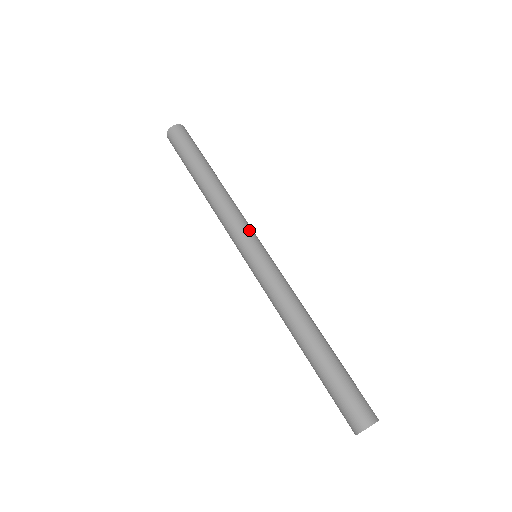
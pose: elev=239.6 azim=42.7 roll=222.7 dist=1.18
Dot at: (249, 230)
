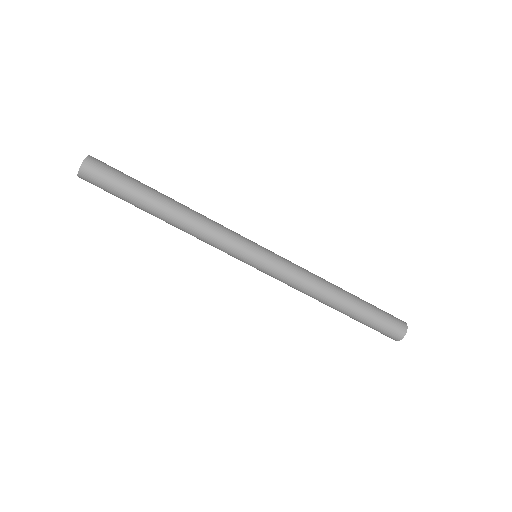
Dot at: (240, 240)
